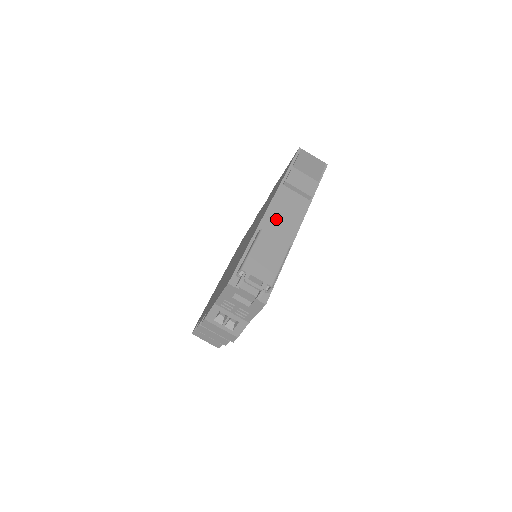
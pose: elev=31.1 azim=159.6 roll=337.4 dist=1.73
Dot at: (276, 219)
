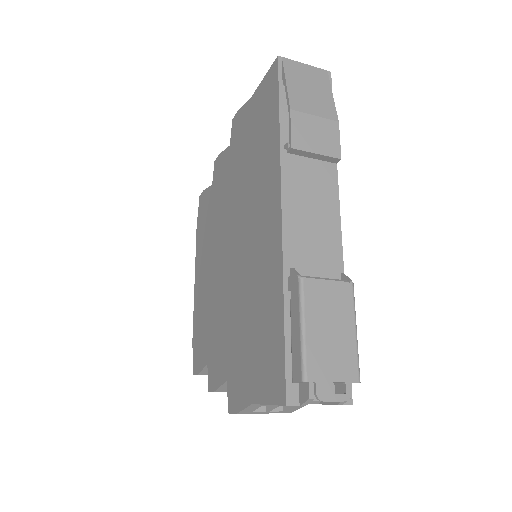
Dot at: (302, 229)
